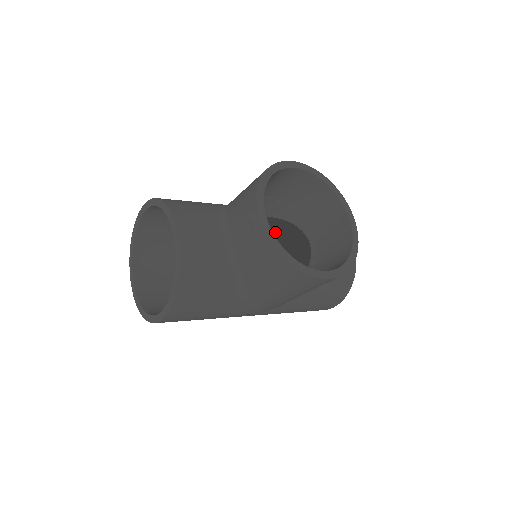
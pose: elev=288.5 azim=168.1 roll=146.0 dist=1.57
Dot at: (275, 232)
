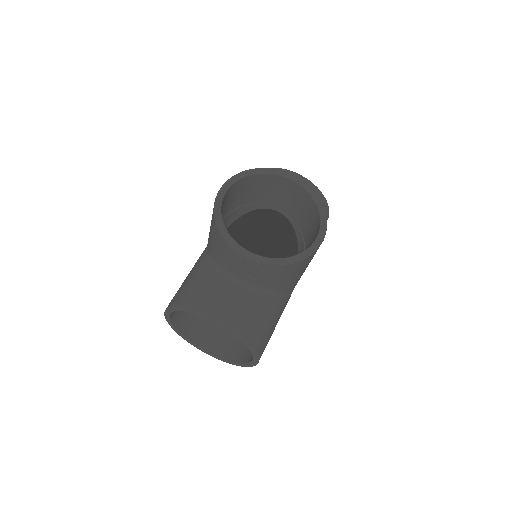
Dot at: (248, 227)
